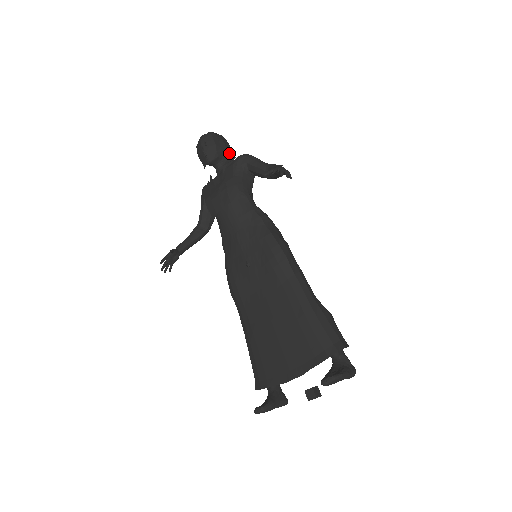
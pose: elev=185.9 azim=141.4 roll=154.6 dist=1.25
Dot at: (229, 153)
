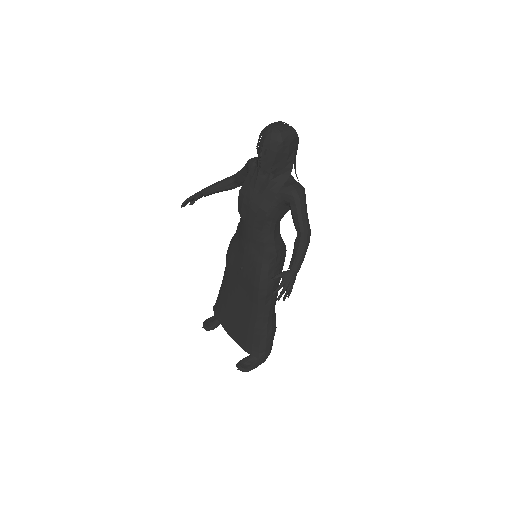
Dot at: (287, 166)
